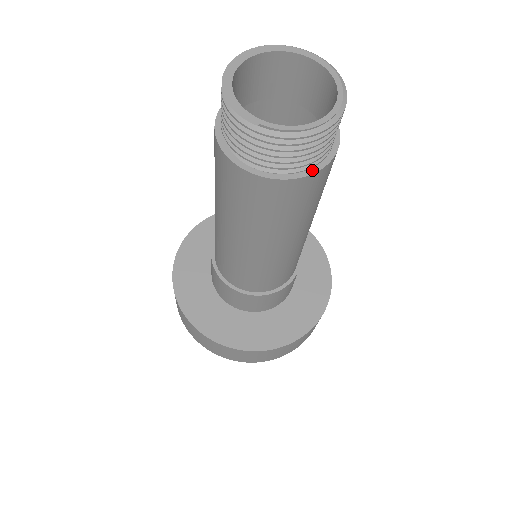
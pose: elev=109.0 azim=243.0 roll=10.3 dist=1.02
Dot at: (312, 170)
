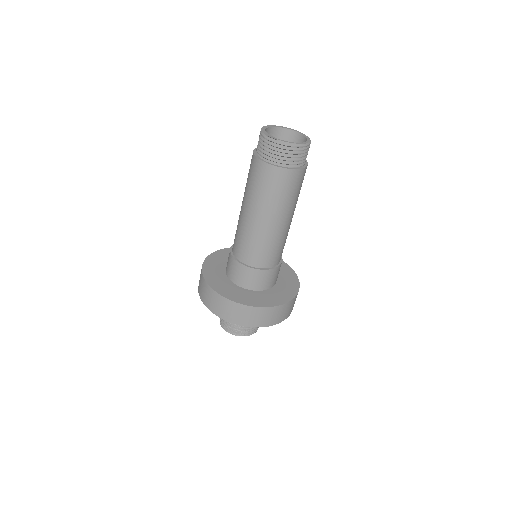
Dot at: (296, 168)
